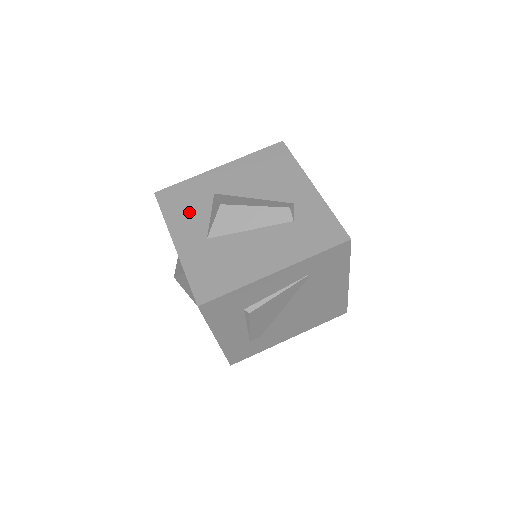
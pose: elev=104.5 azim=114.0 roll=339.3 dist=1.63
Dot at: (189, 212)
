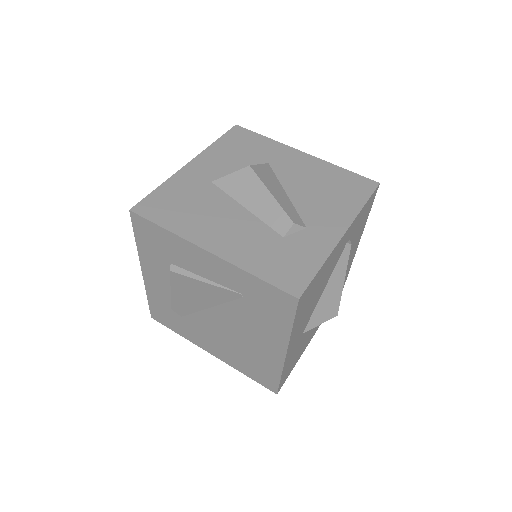
Dot at: (232, 156)
